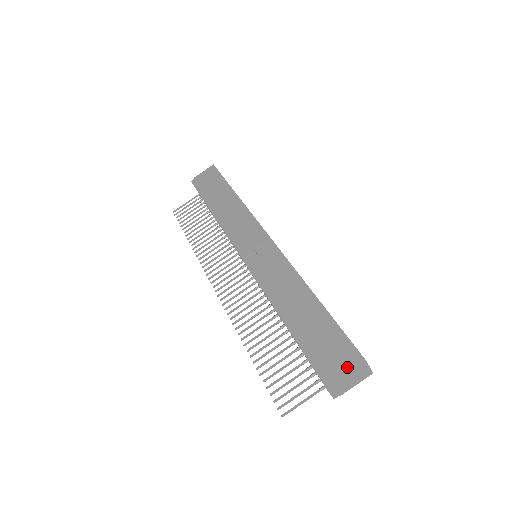
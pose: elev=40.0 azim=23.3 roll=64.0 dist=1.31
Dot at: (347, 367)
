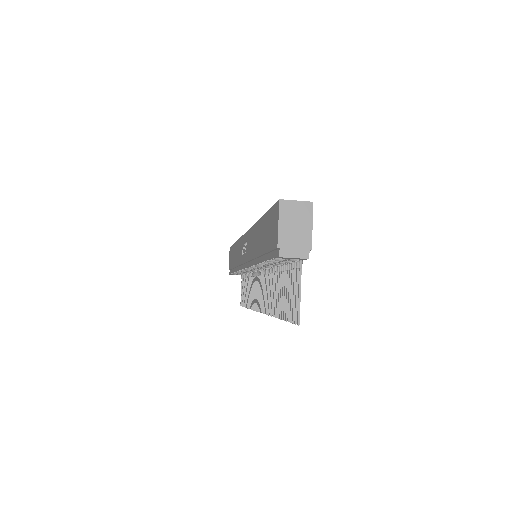
Dot at: (276, 223)
